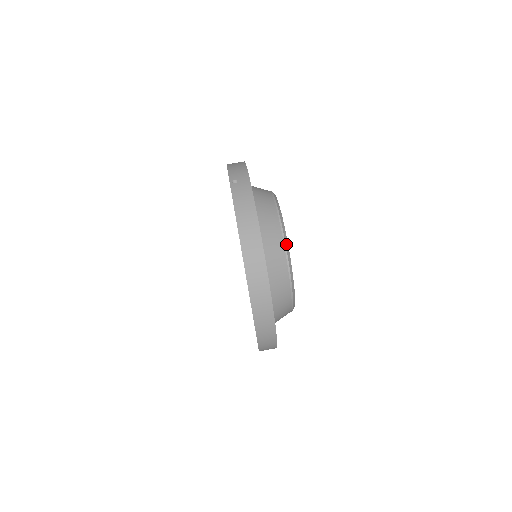
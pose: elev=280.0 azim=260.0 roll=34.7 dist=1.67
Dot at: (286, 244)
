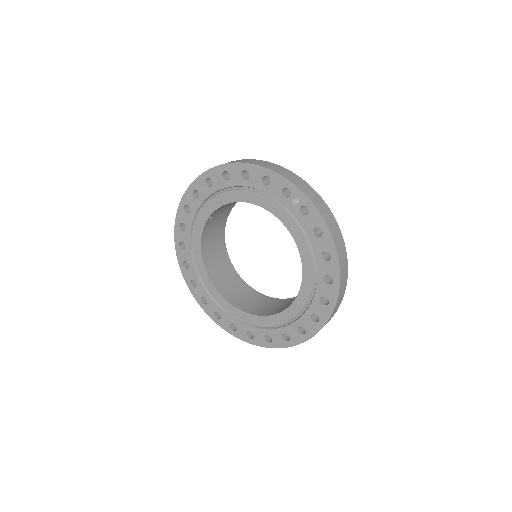
Dot at: occluded
